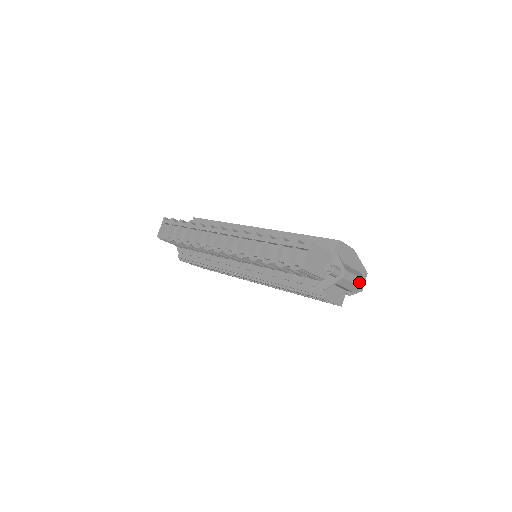
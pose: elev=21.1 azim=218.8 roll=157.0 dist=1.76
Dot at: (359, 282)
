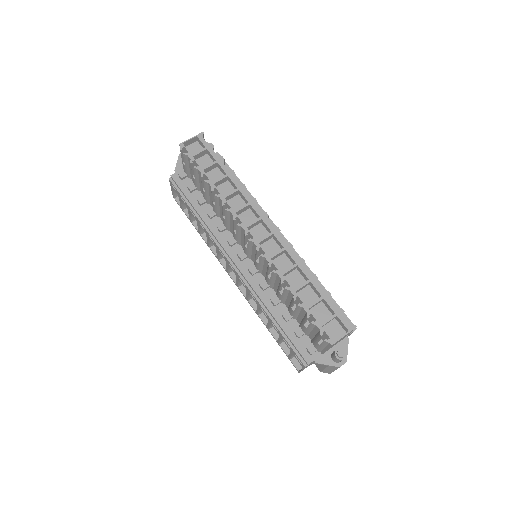
Dot at: occluded
